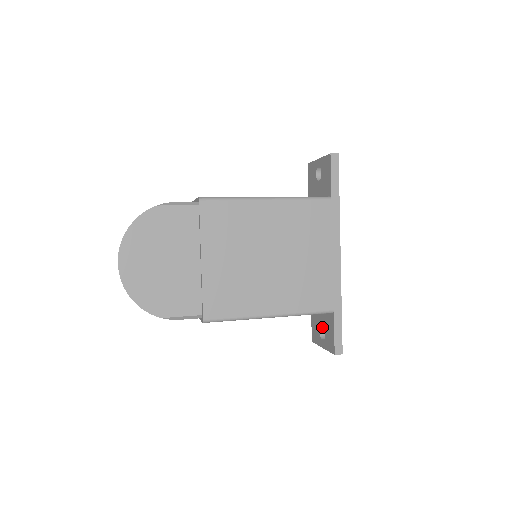
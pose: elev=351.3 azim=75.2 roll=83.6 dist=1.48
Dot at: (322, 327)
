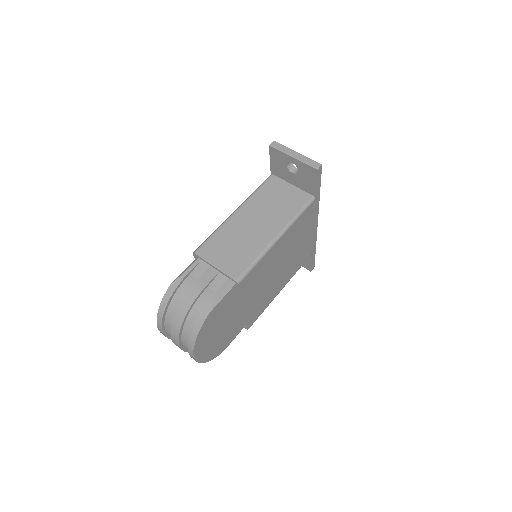
Dot at: occluded
